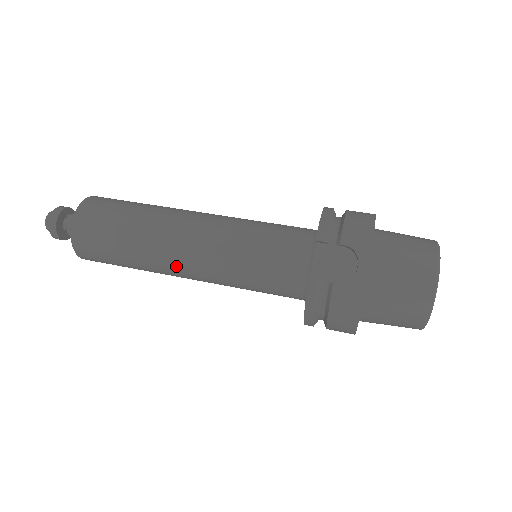
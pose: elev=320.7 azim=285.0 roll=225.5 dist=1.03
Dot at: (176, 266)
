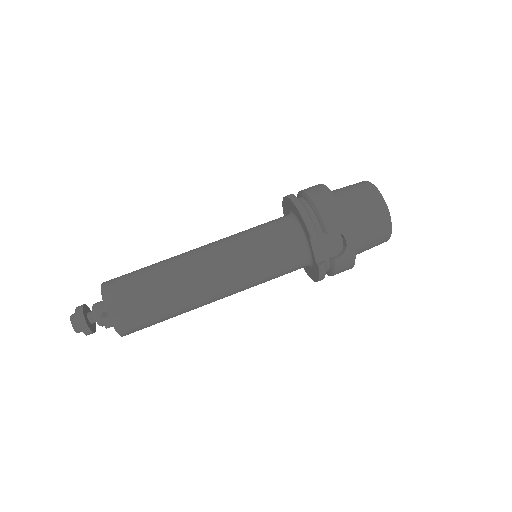
Dot at: (211, 301)
